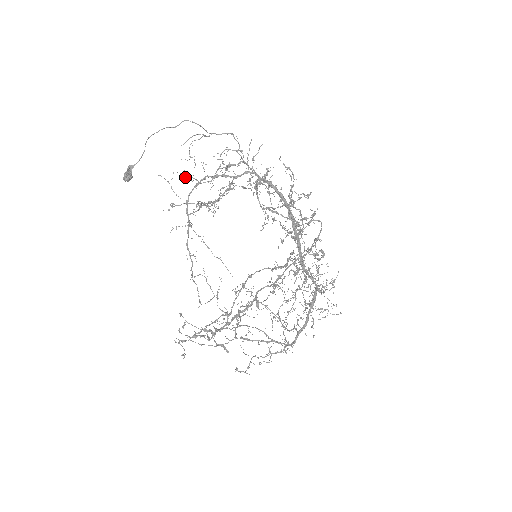
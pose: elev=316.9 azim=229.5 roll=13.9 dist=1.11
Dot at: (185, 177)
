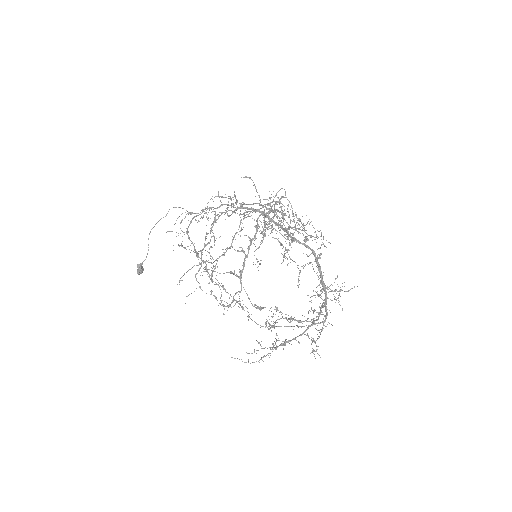
Dot at: occluded
